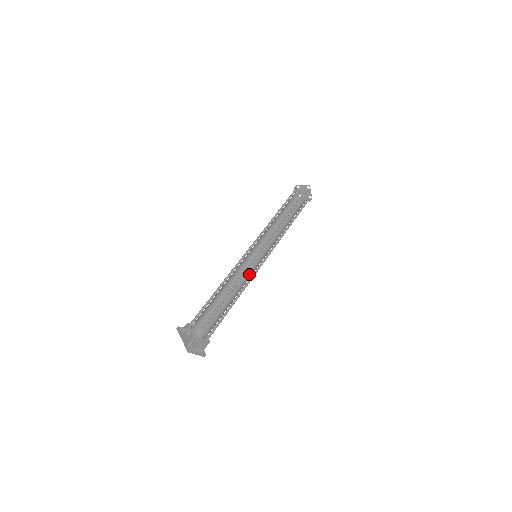
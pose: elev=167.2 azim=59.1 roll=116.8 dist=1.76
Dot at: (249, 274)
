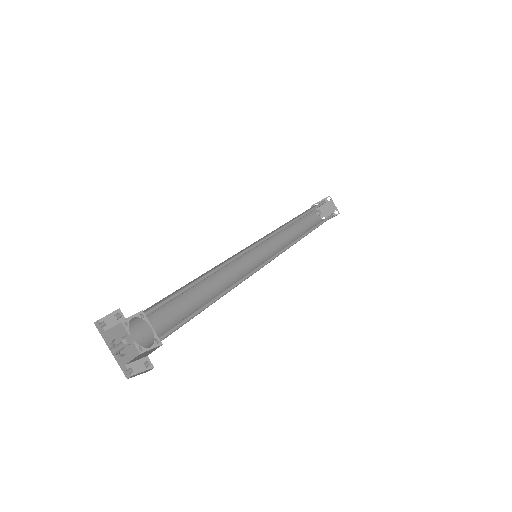
Dot at: occluded
